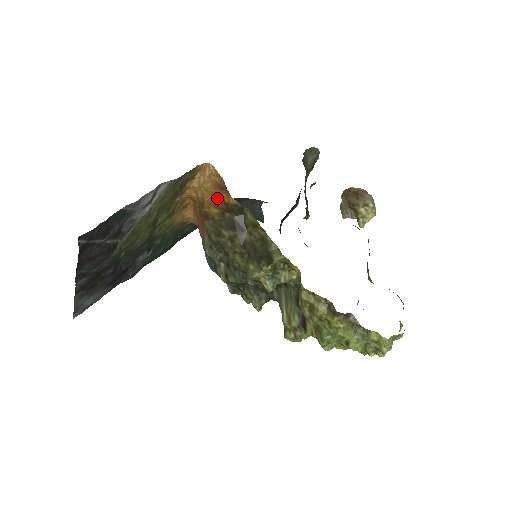
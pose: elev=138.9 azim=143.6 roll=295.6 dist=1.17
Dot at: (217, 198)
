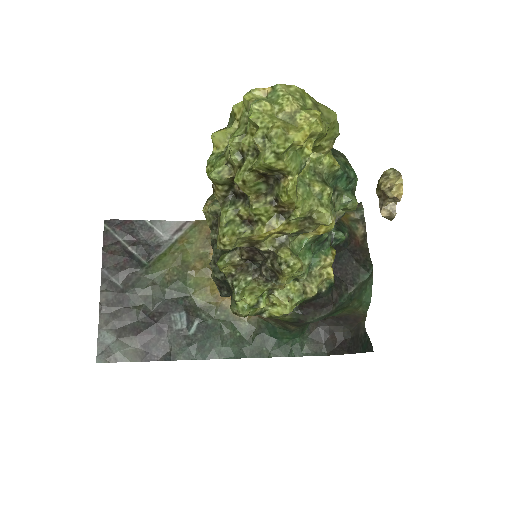
Dot at: occluded
